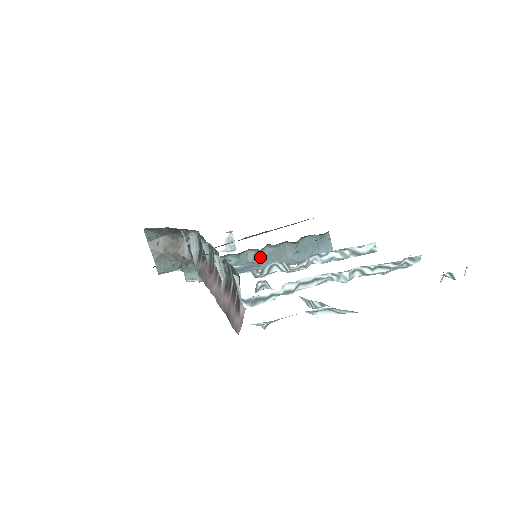
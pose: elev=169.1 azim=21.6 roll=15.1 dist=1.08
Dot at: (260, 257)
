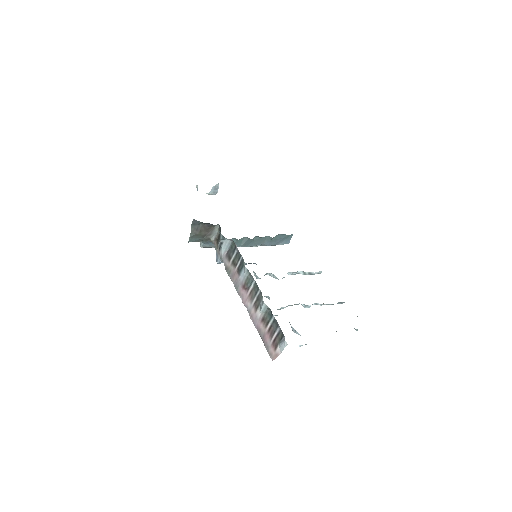
Dot at: (250, 241)
